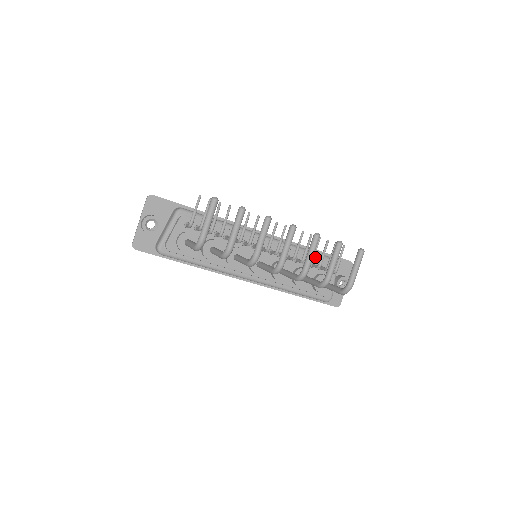
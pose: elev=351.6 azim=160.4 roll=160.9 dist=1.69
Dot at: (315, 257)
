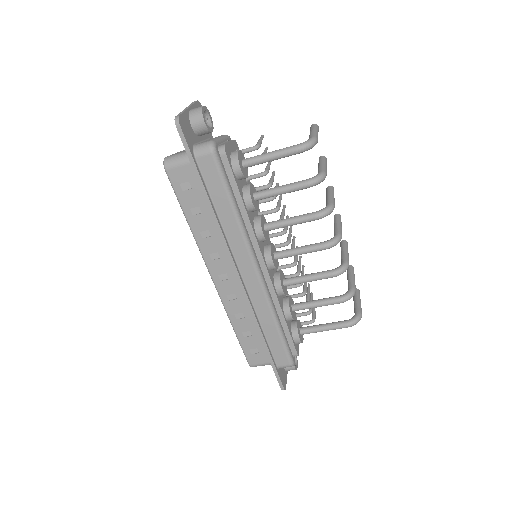
Dot at: occluded
